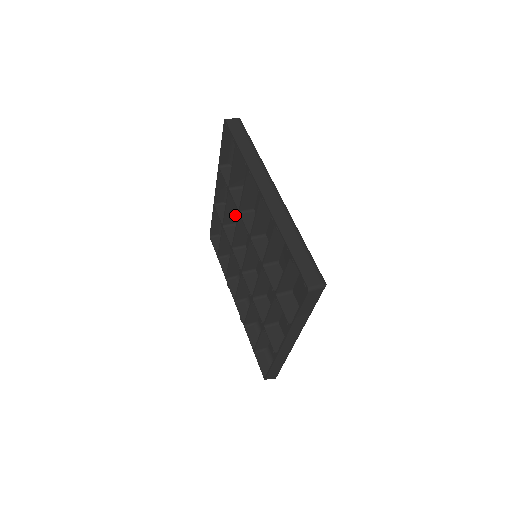
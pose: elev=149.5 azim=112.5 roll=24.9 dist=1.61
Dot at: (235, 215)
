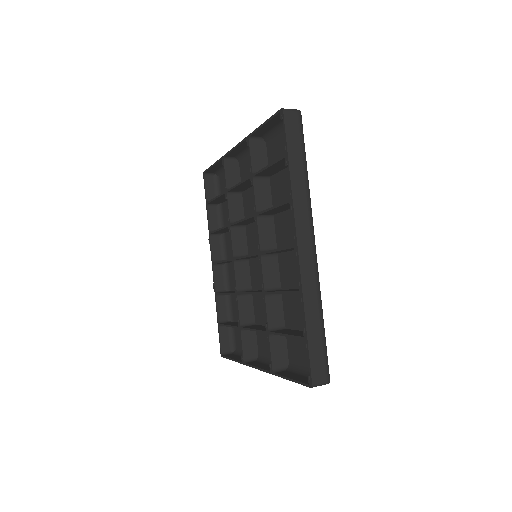
Dot at: (245, 188)
